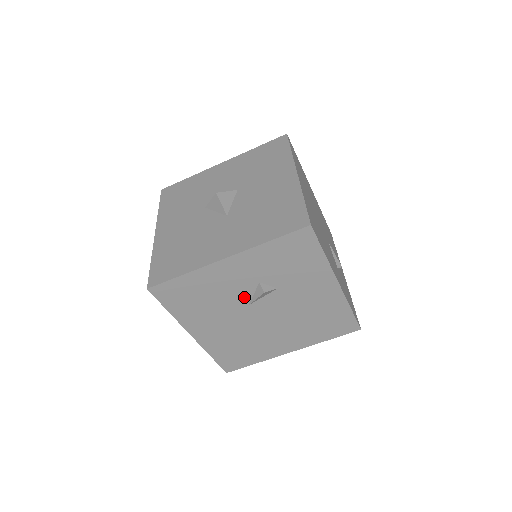
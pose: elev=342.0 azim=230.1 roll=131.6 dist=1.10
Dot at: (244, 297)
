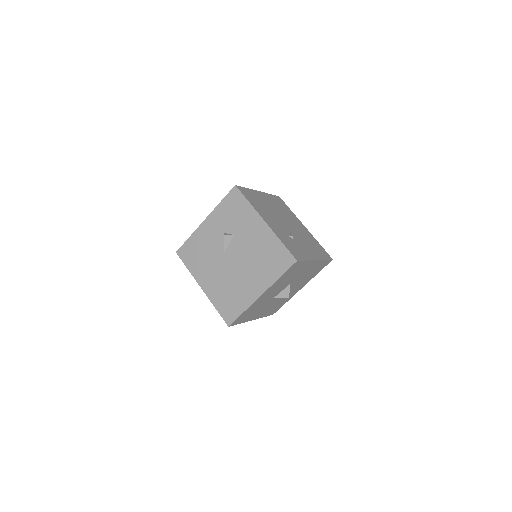
Dot at: (220, 247)
